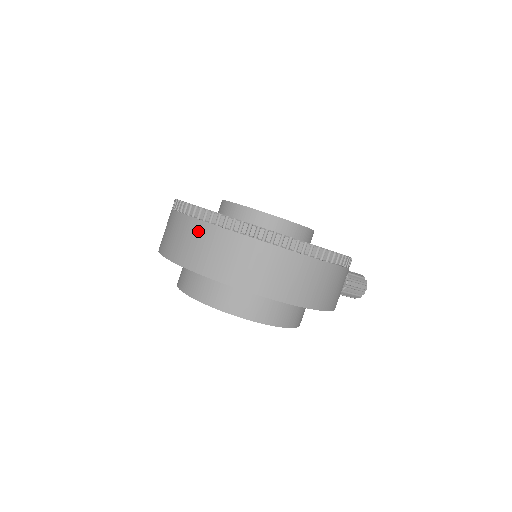
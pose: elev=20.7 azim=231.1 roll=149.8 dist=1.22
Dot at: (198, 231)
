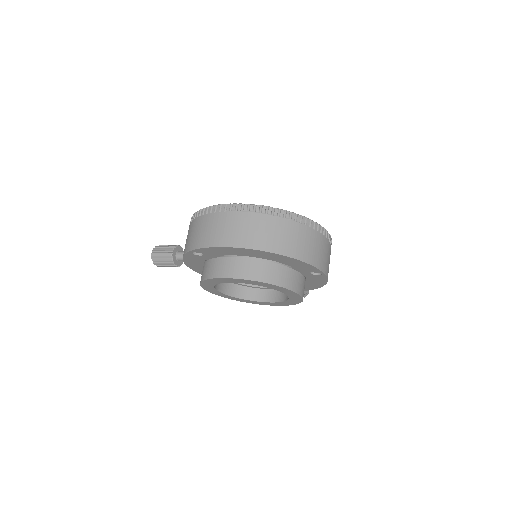
Dot at: (251, 220)
